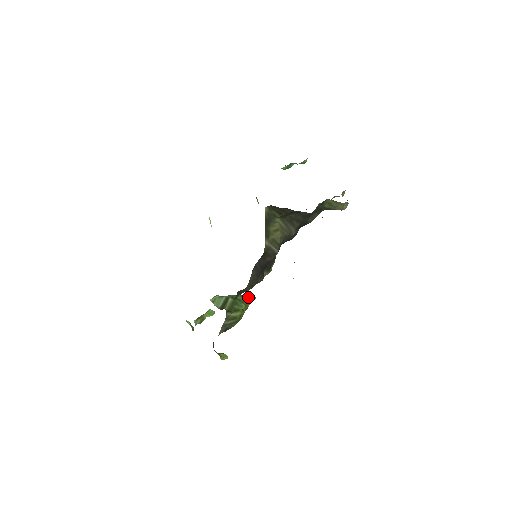
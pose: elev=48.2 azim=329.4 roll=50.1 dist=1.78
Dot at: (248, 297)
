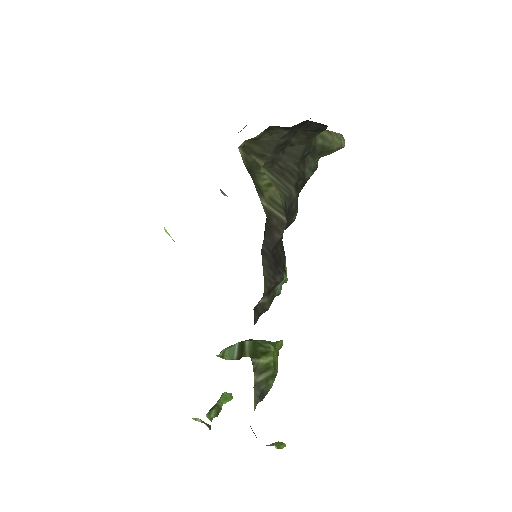
Dot at: occluded
